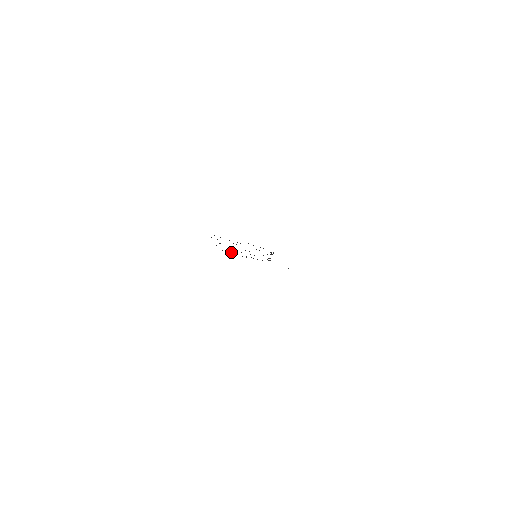
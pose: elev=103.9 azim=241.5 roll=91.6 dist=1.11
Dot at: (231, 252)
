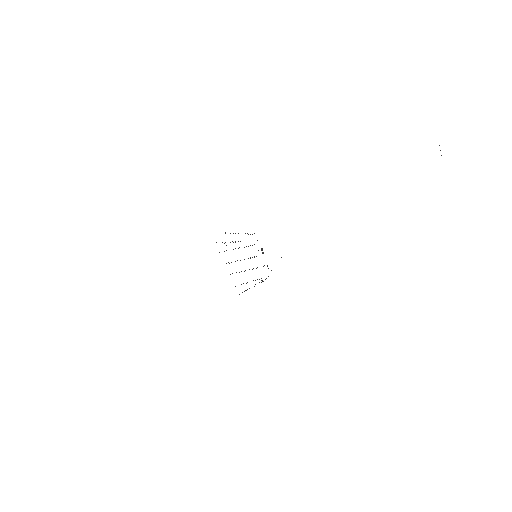
Dot at: (246, 283)
